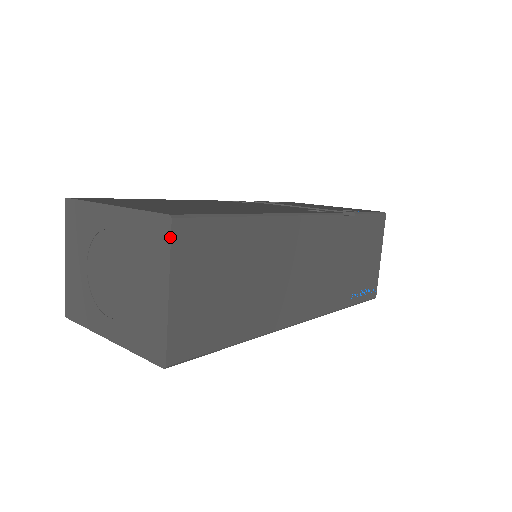
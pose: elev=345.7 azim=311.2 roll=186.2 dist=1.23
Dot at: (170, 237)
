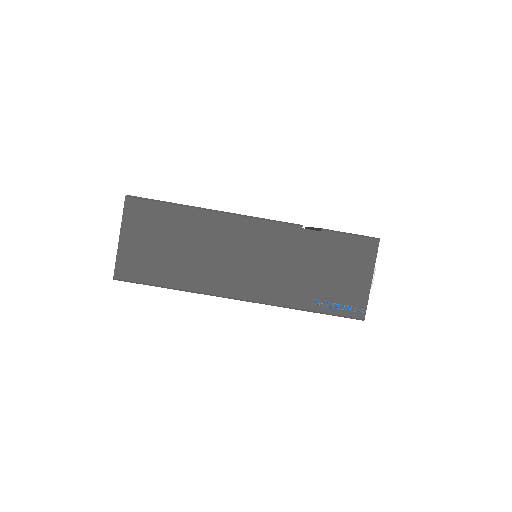
Dot at: (124, 206)
